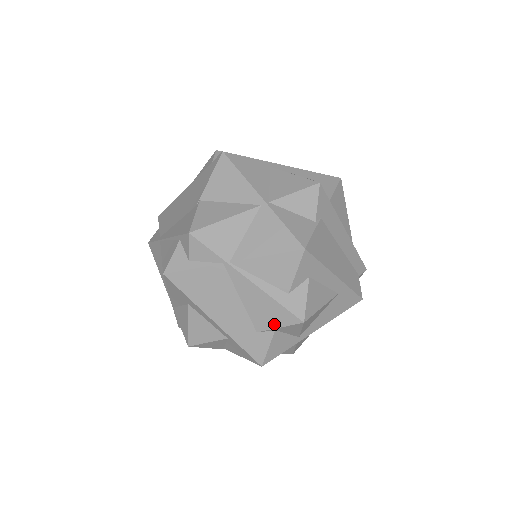
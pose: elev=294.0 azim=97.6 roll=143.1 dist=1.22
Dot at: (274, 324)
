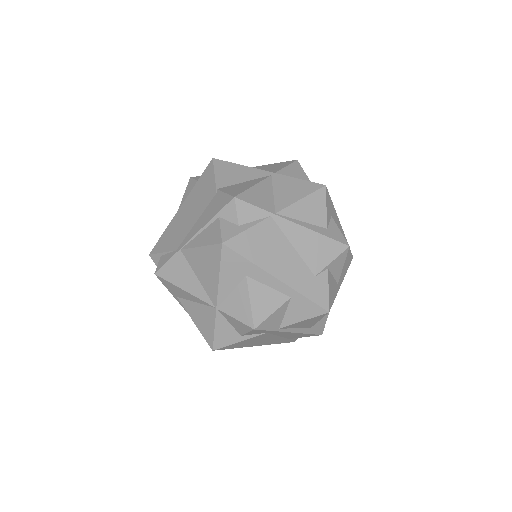
Dot at: (327, 260)
